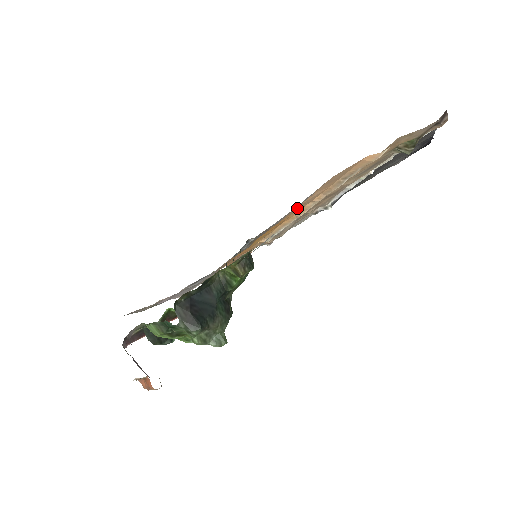
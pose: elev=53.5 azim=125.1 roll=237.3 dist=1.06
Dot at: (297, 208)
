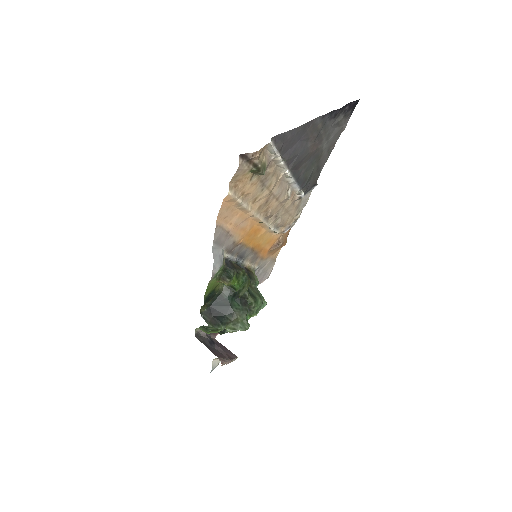
Dot at: (238, 228)
